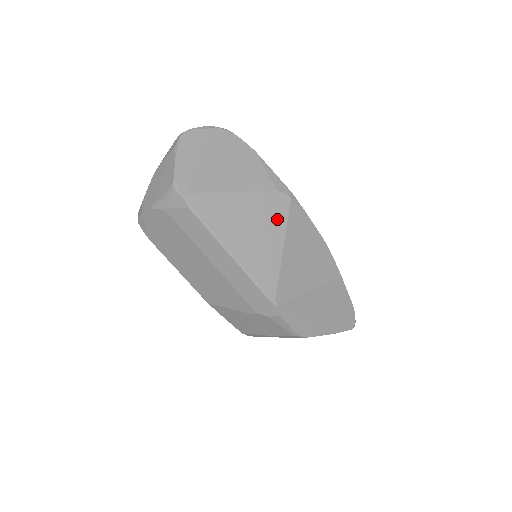
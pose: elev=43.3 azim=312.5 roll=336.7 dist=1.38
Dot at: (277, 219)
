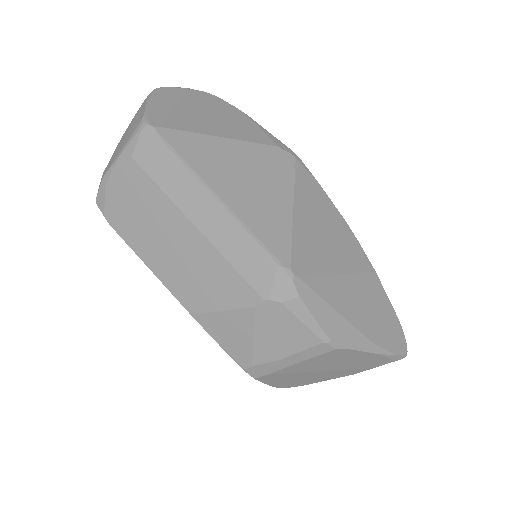
Dot at: (281, 175)
